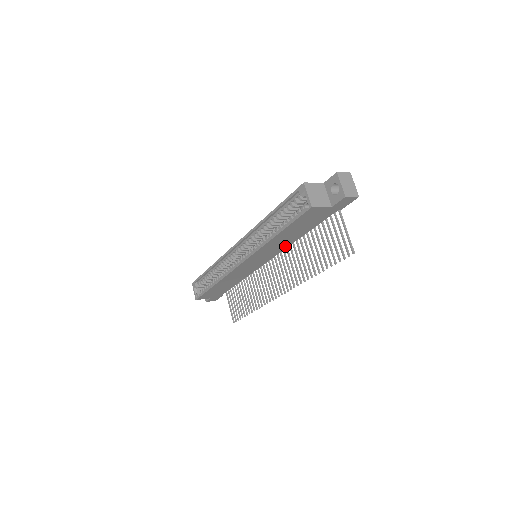
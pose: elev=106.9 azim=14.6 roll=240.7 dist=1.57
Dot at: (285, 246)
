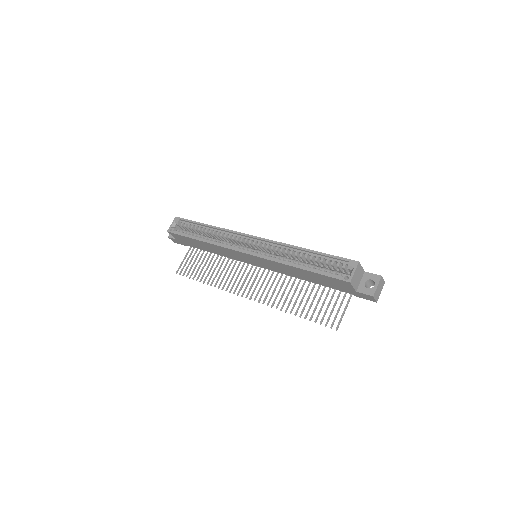
Dot at: (287, 273)
